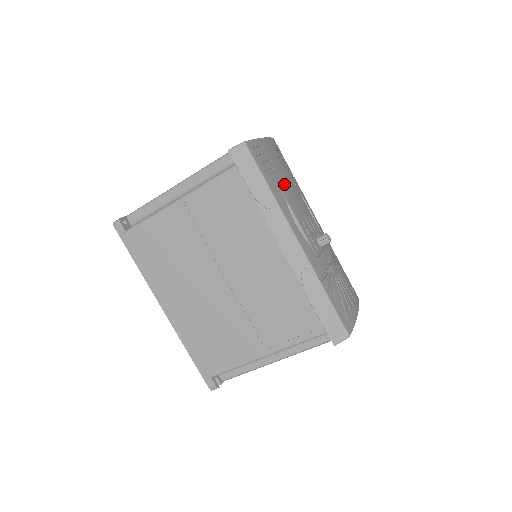
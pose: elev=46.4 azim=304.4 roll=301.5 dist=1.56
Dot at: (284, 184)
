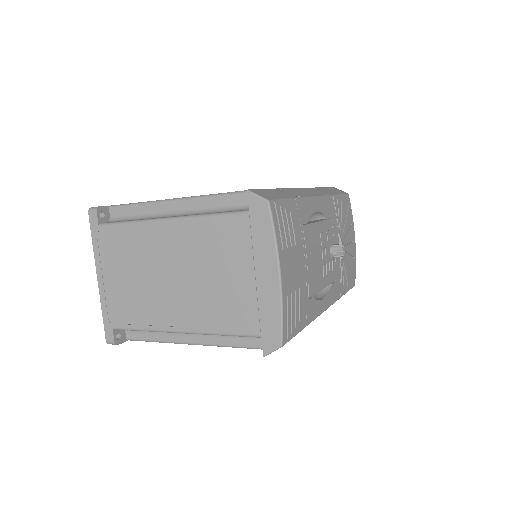
Dot at: (307, 280)
